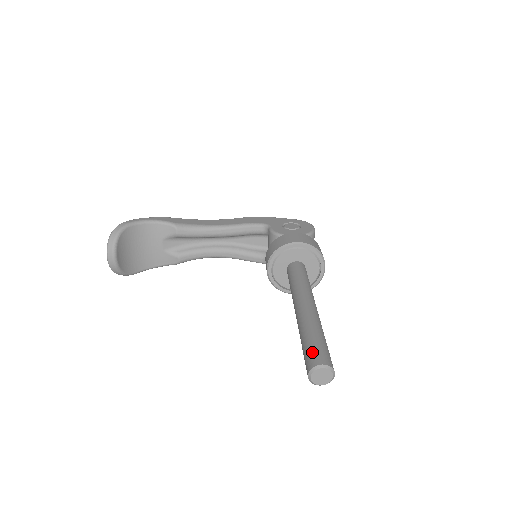
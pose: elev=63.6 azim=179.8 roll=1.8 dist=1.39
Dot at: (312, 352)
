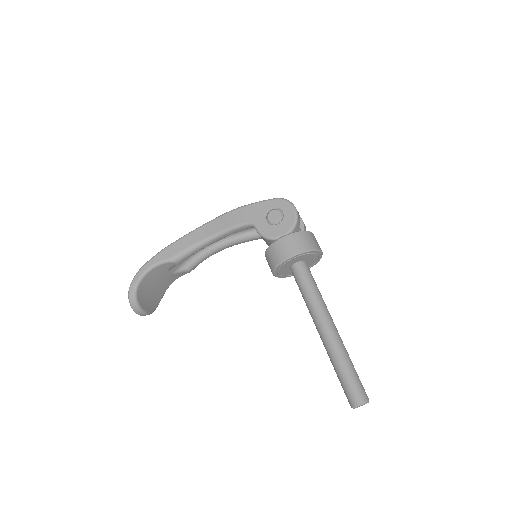
Dot at: (348, 391)
